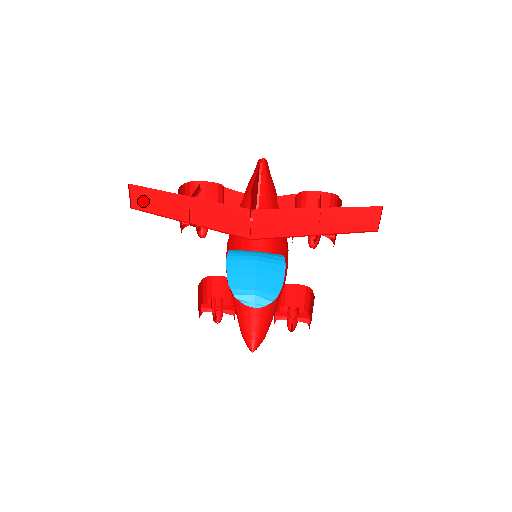
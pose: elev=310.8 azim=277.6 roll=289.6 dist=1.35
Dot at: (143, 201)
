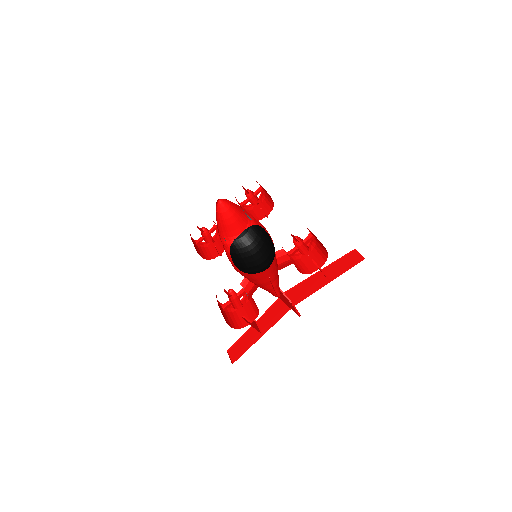
Dot at: (235, 350)
